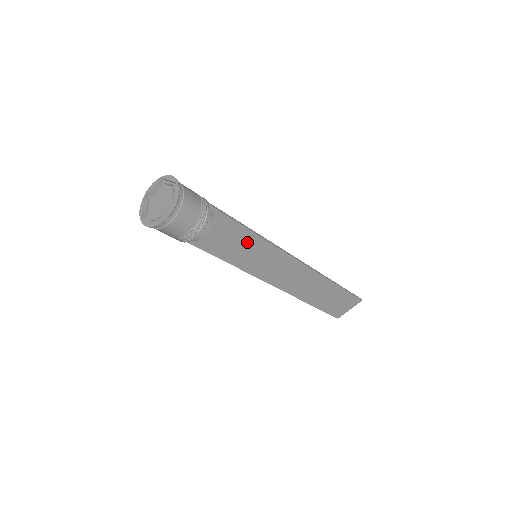
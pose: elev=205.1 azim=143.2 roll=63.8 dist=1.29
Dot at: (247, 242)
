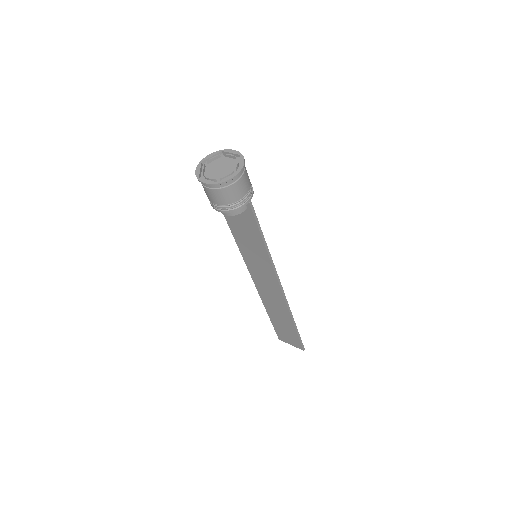
Dot at: (256, 244)
